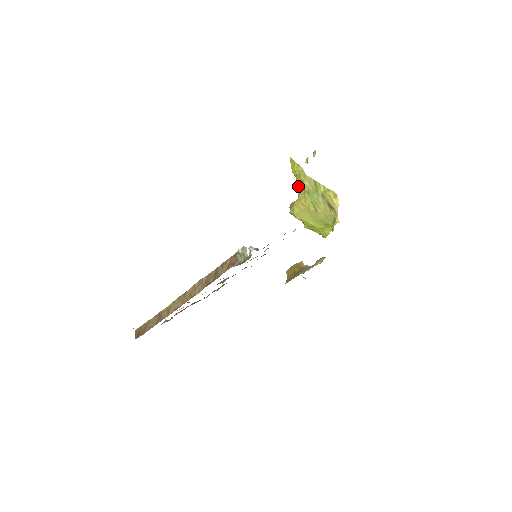
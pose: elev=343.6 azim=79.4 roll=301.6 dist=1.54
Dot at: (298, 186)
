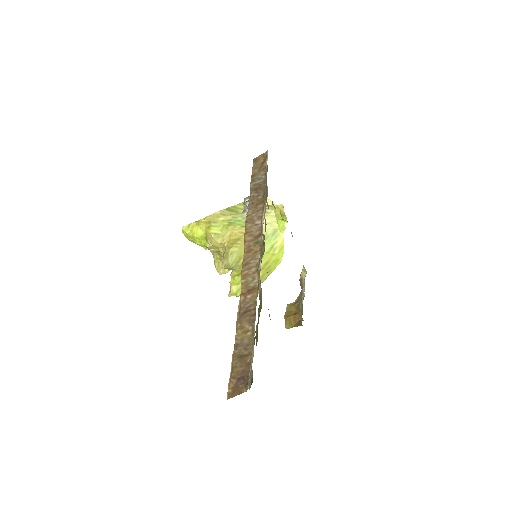
Dot at: (215, 232)
